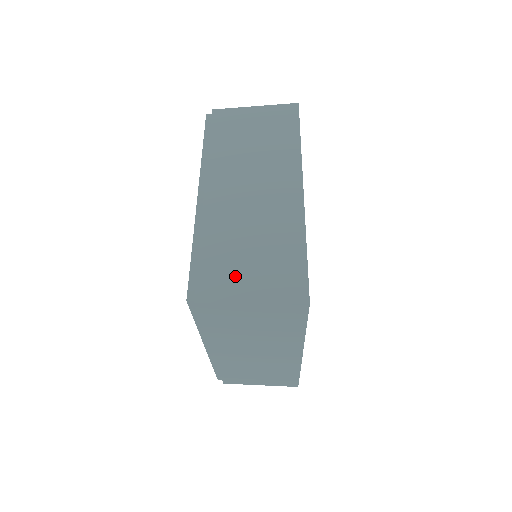
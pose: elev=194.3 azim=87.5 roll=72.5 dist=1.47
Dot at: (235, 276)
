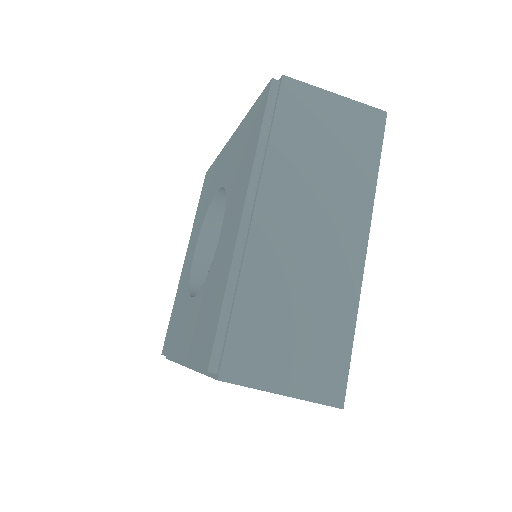
Dot at: occluded
